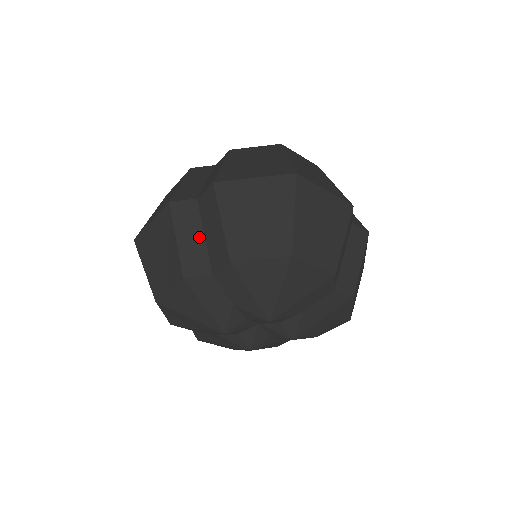
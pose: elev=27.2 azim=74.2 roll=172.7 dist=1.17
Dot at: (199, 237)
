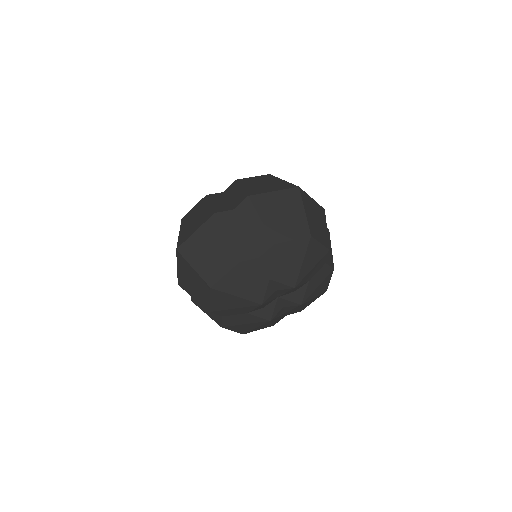
Dot at: (242, 234)
